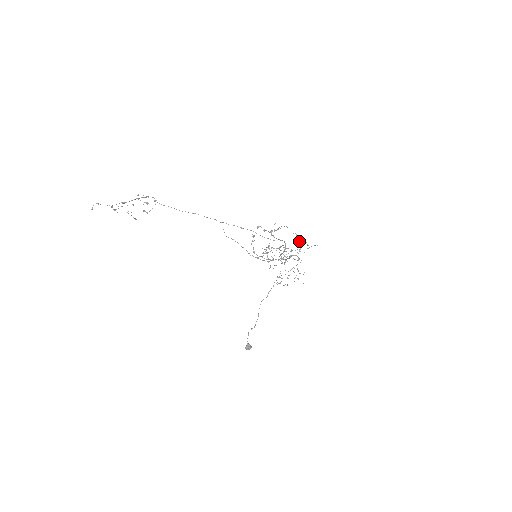
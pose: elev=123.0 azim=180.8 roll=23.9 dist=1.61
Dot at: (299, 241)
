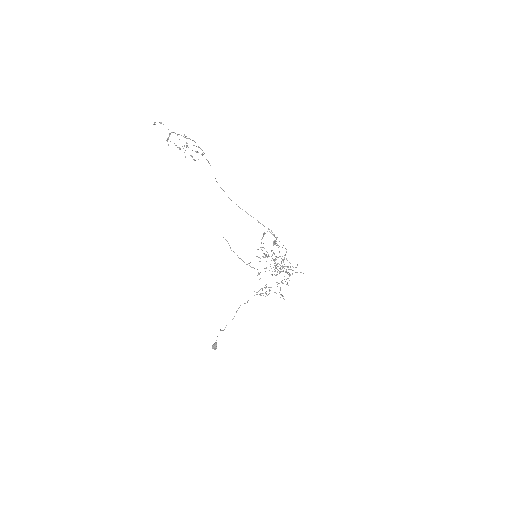
Dot at: (280, 269)
